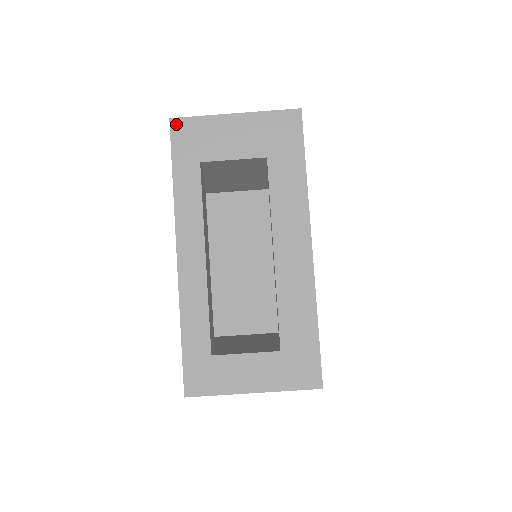
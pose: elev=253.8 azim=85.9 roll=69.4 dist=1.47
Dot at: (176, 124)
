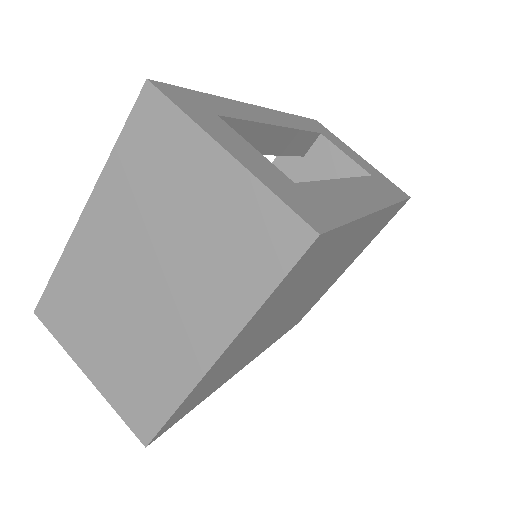
Dot at: (319, 123)
